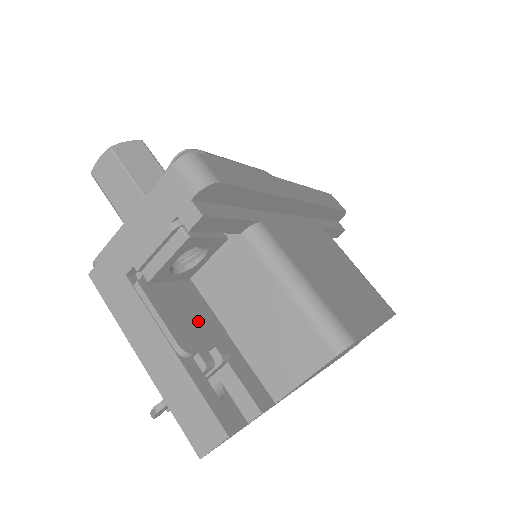
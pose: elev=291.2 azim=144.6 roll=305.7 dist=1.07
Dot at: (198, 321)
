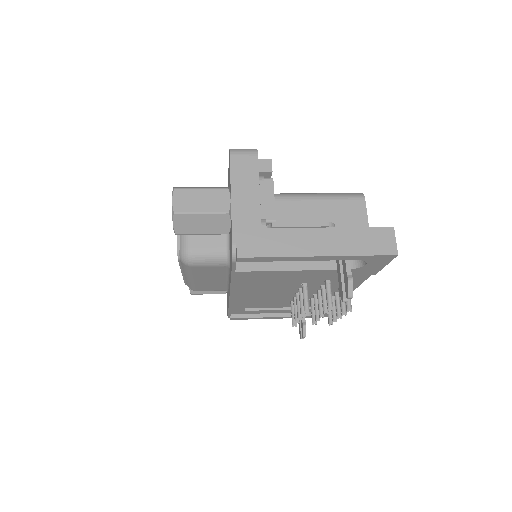
Dot at: occluded
